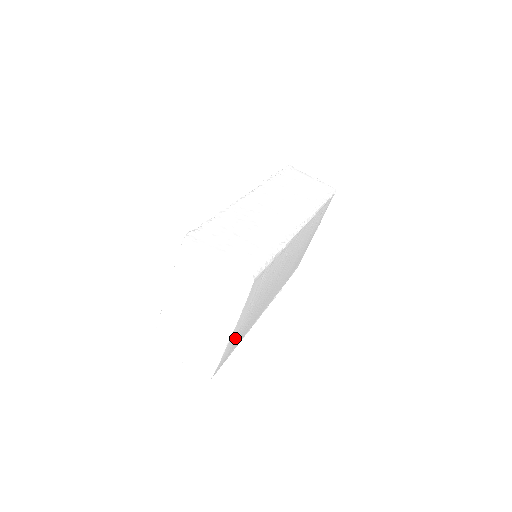
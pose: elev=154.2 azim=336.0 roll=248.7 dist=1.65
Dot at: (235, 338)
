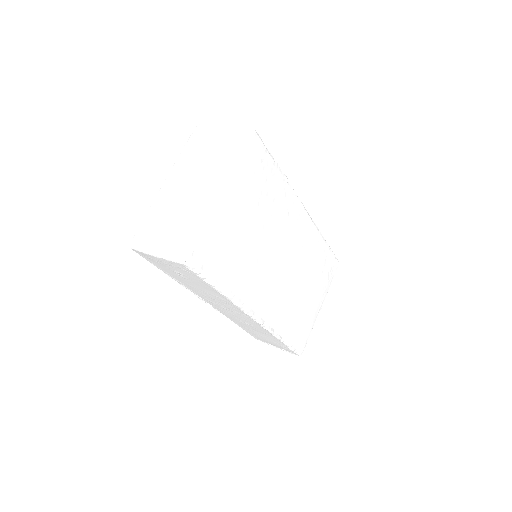
Dot at: (225, 229)
